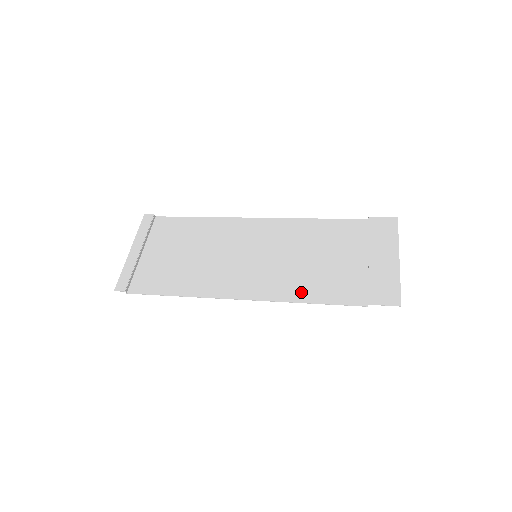
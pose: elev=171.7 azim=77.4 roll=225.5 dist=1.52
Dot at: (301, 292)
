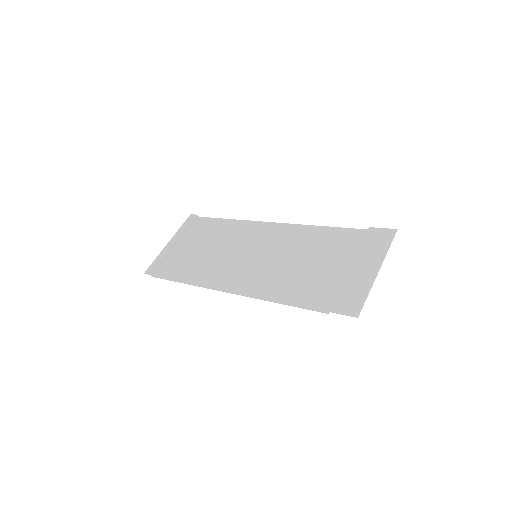
Dot at: (277, 292)
